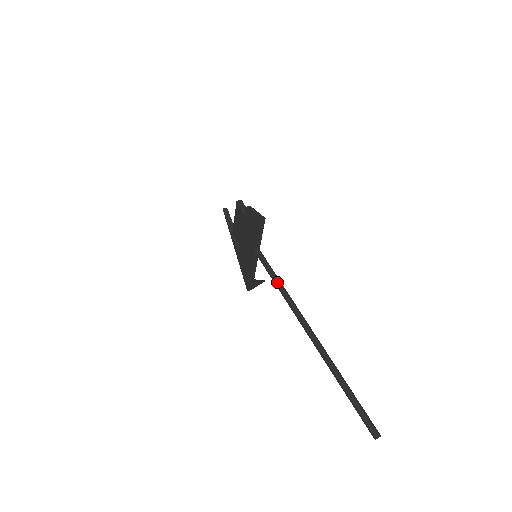
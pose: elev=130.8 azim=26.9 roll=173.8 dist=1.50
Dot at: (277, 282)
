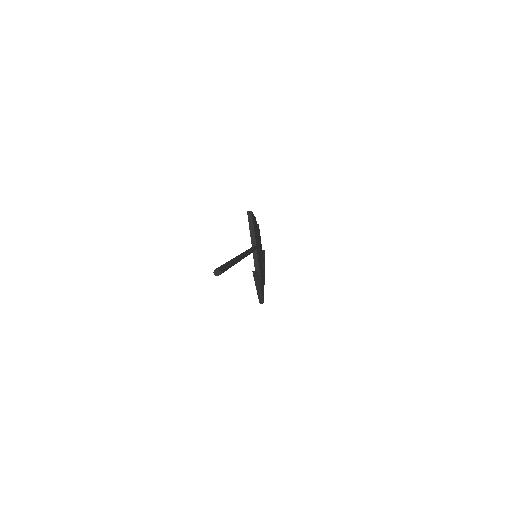
Dot at: occluded
